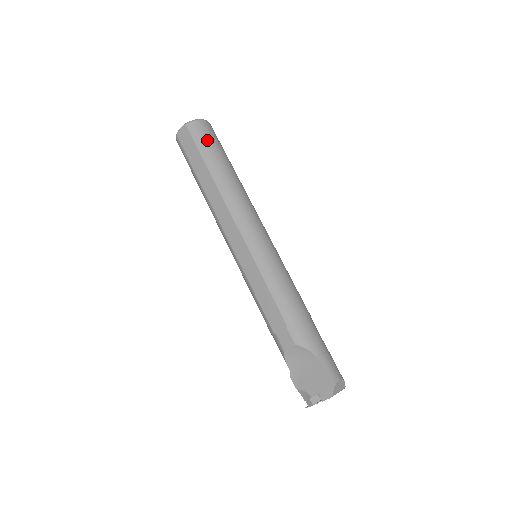
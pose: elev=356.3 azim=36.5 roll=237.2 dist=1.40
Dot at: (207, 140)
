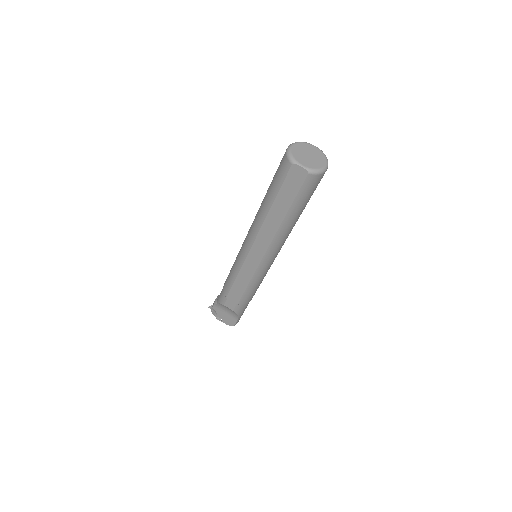
Dot at: (309, 194)
